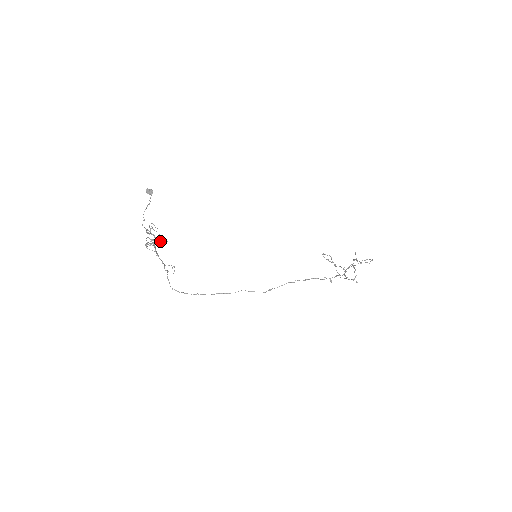
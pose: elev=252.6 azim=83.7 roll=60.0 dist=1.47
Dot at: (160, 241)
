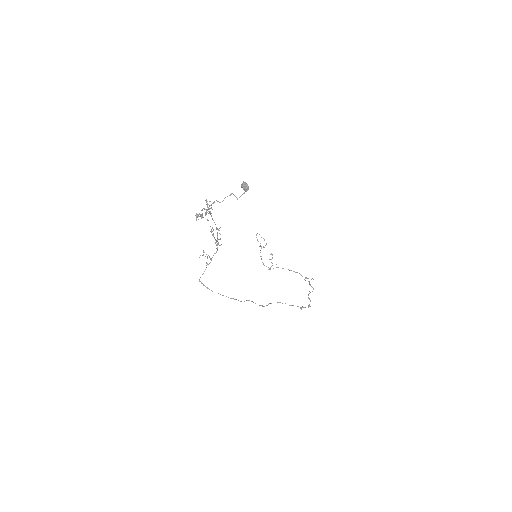
Dot at: (201, 217)
